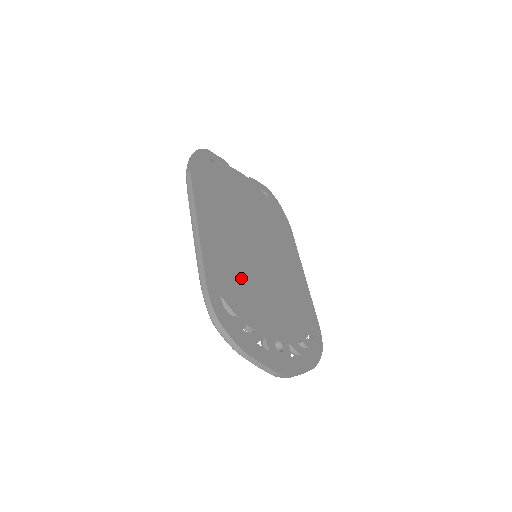
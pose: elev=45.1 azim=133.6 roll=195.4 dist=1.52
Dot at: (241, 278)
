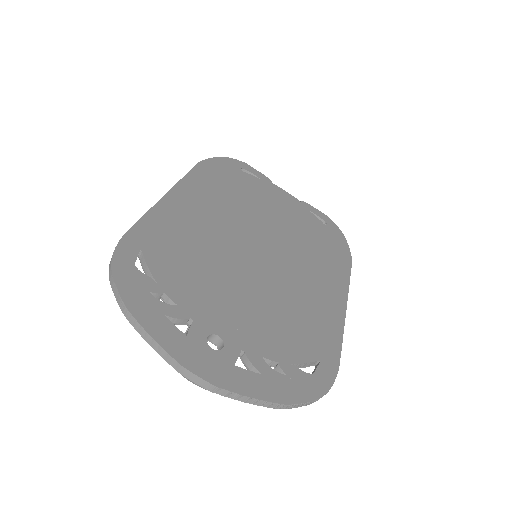
Dot at: (200, 255)
